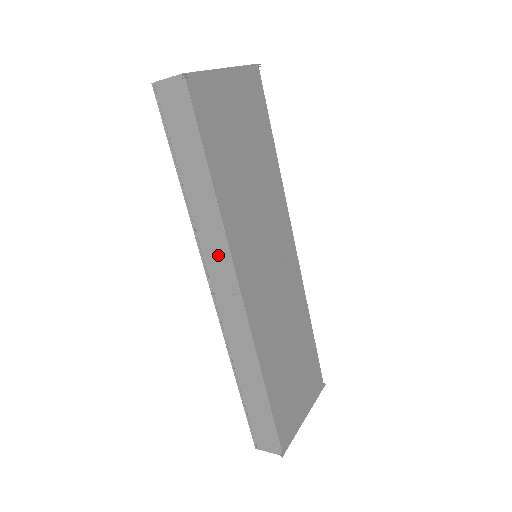
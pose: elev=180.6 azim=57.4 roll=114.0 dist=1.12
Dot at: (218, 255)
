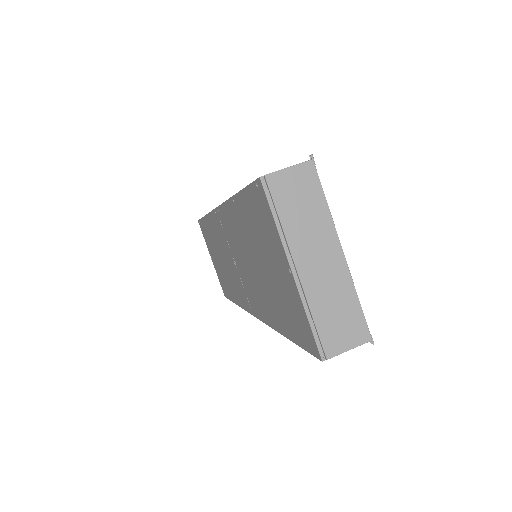
Dot at: occluded
